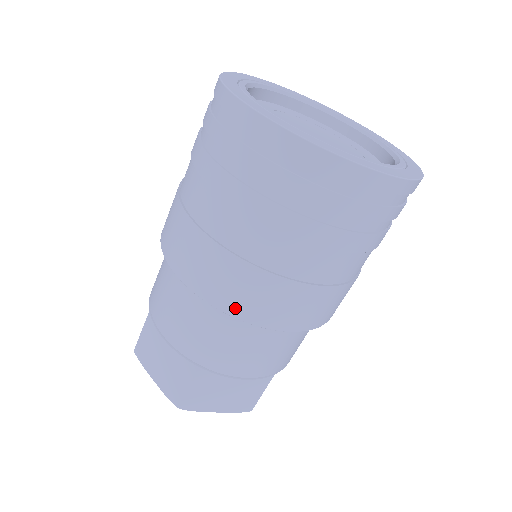
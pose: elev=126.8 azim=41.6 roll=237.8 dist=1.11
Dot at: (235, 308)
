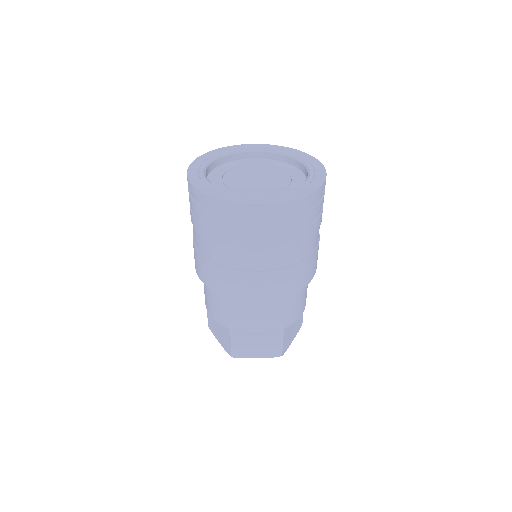
Dot at: (227, 292)
